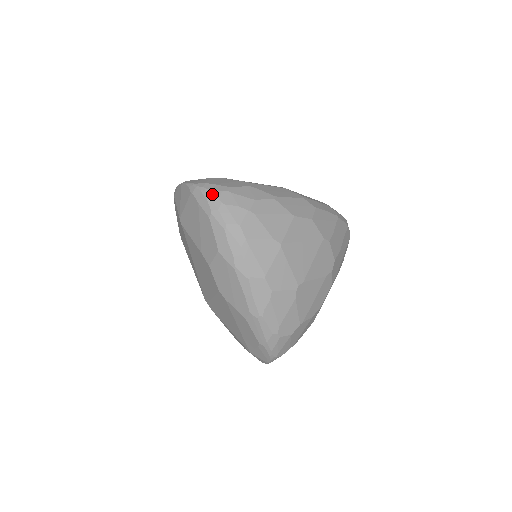
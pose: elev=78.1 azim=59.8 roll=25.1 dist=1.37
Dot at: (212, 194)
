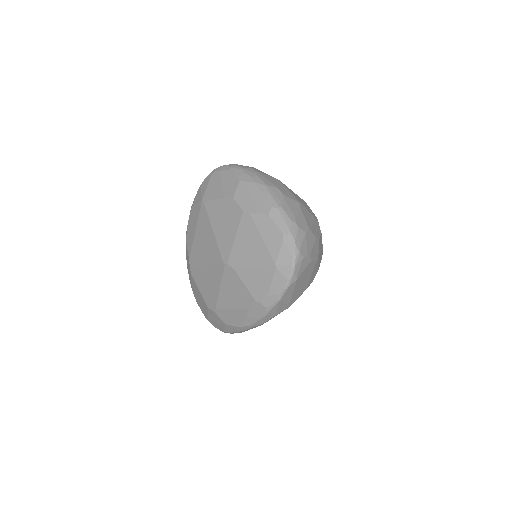
Dot at: occluded
